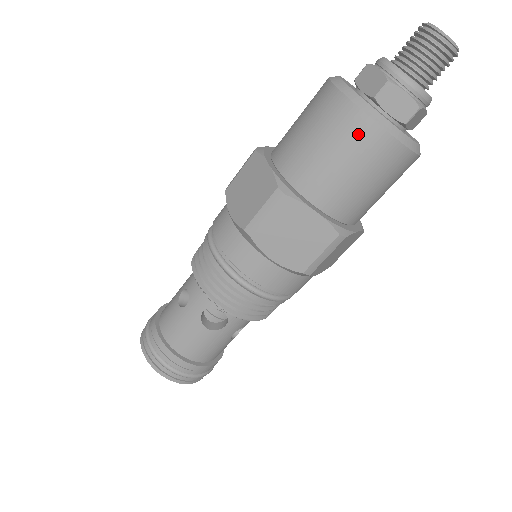
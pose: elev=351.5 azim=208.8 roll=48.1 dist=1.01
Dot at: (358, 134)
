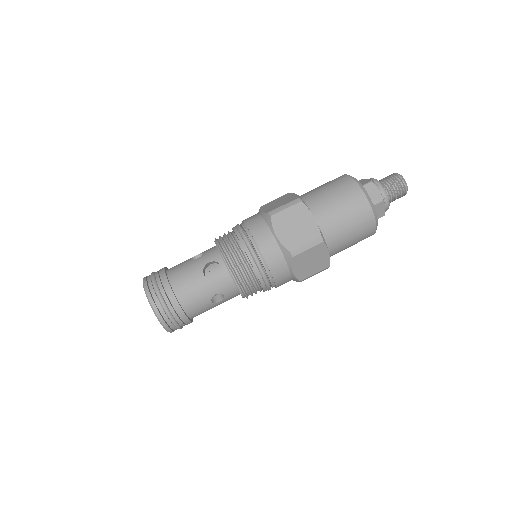
Dot at: (351, 191)
